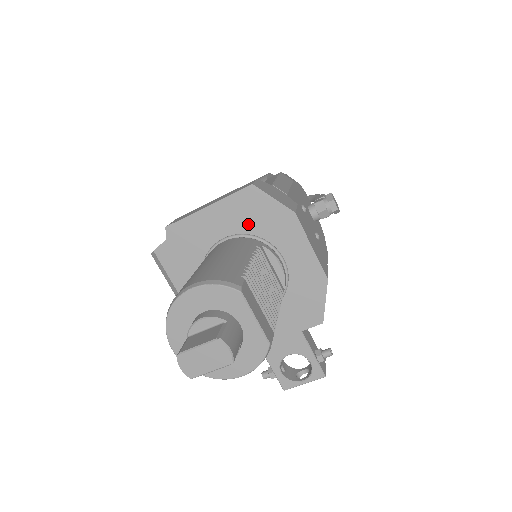
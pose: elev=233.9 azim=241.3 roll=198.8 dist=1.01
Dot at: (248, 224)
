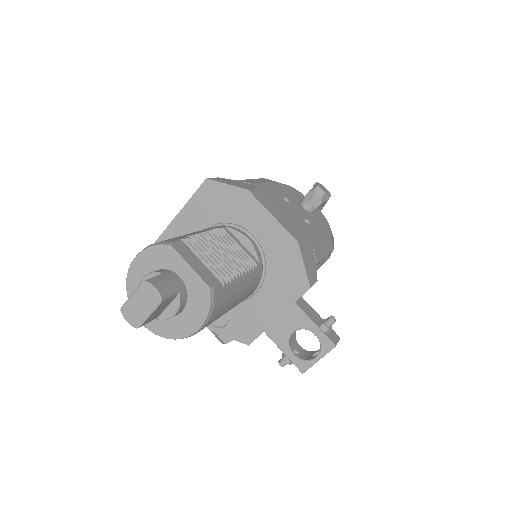
Dot at: (215, 215)
